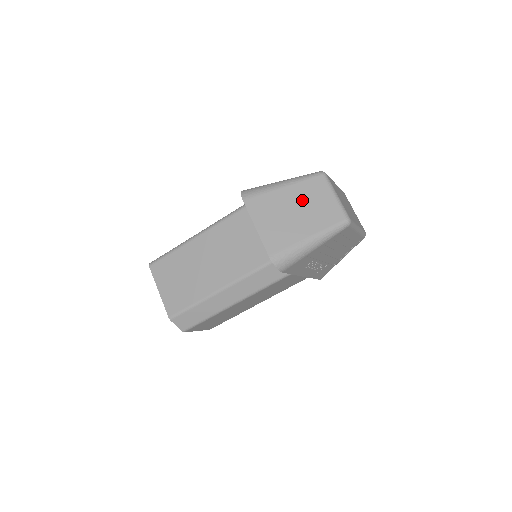
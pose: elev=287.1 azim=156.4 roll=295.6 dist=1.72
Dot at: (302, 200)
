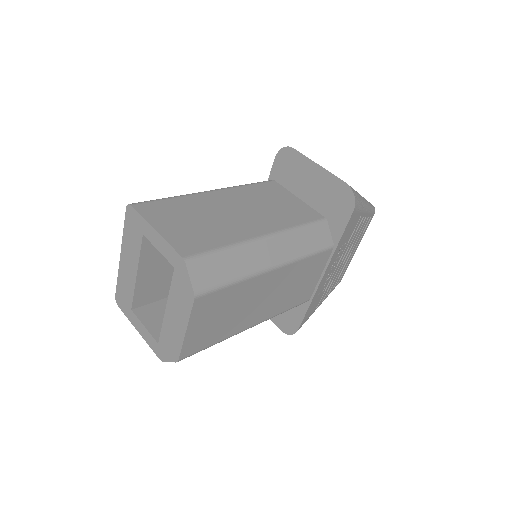
Dot at: occluded
